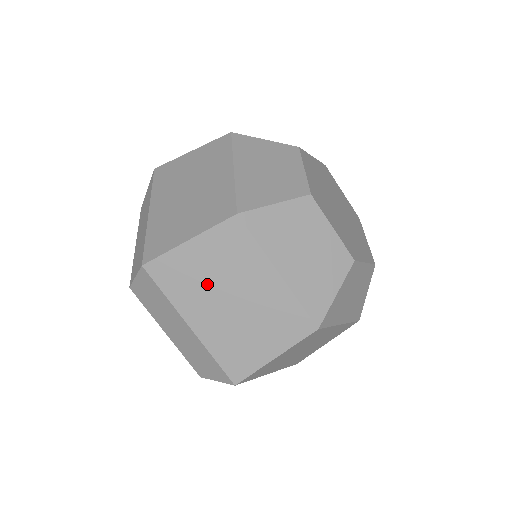
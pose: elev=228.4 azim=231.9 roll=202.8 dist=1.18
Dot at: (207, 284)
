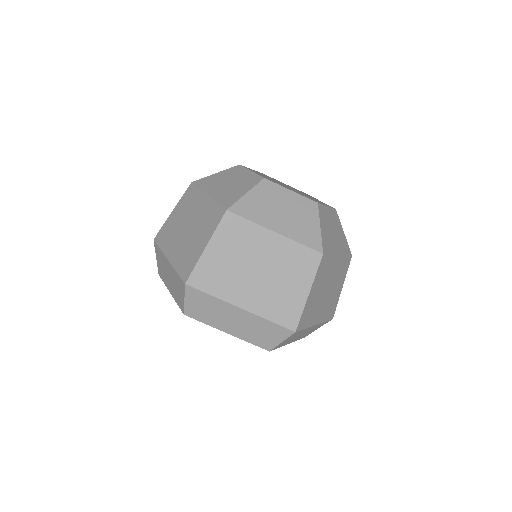
Dot at: (177, 227)
